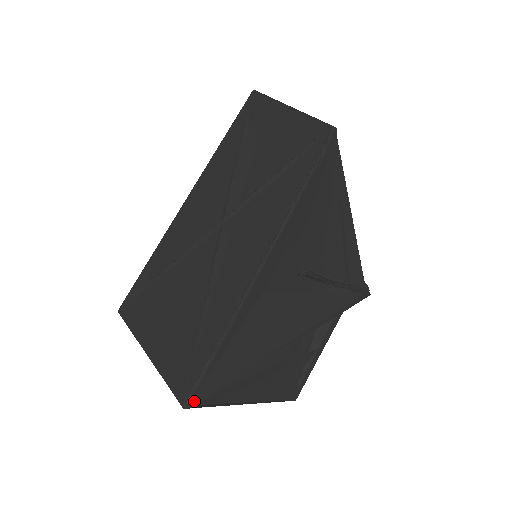
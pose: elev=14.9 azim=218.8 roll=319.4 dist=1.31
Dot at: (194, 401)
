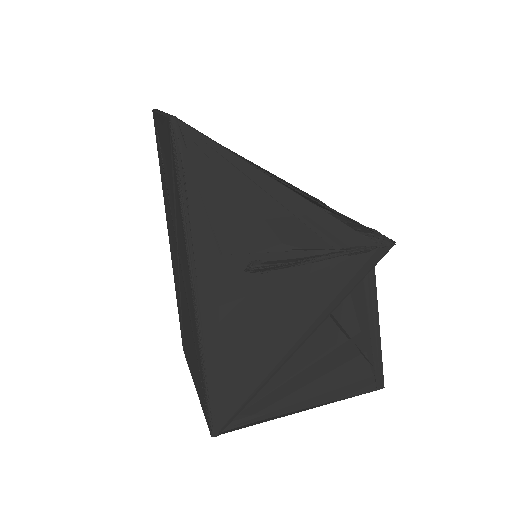
Dot at: (218, 427)
